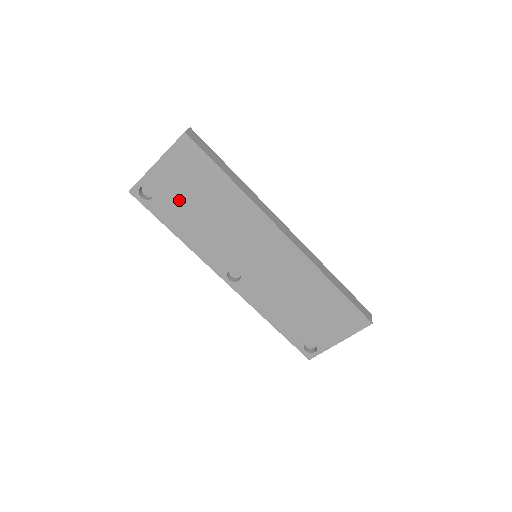
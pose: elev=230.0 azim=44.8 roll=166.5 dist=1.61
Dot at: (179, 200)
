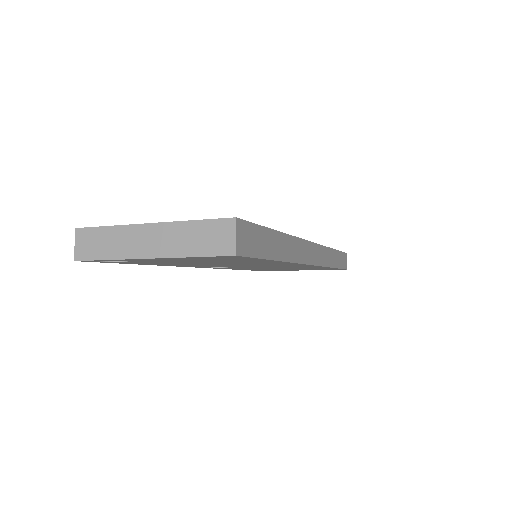
Dot at: (175, 262)
